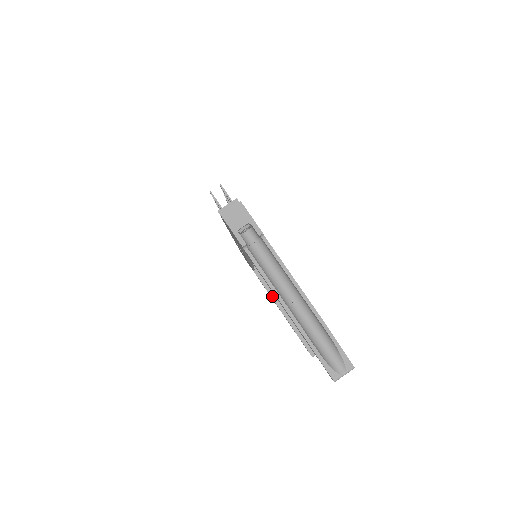
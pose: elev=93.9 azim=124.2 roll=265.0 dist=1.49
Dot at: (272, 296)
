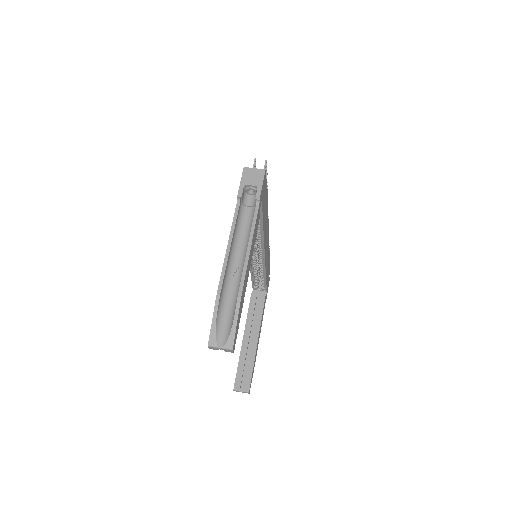
Dot at: (248, 317)
